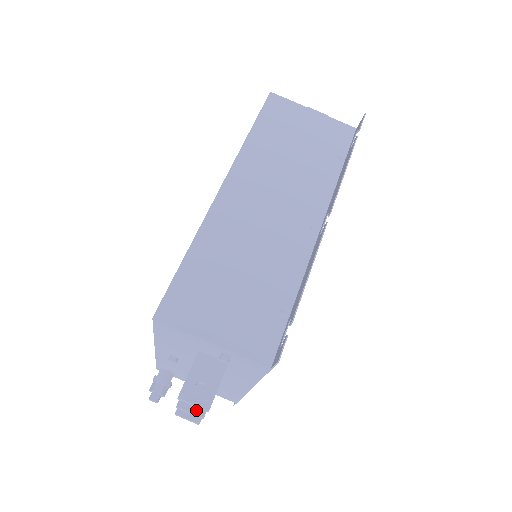
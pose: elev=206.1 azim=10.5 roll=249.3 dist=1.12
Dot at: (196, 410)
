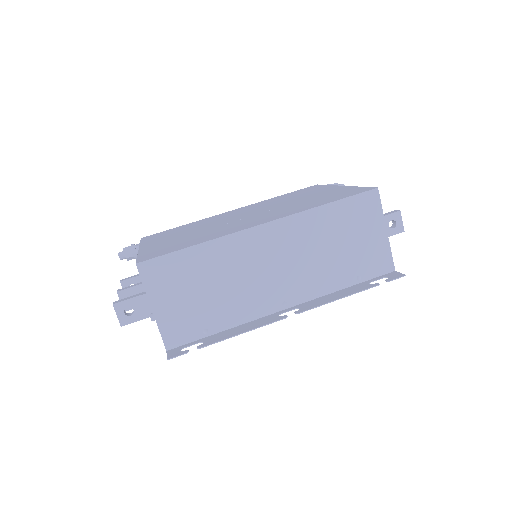
Dot at: occluded
